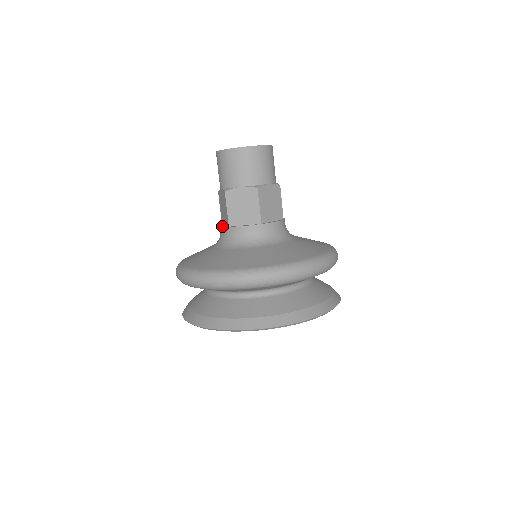
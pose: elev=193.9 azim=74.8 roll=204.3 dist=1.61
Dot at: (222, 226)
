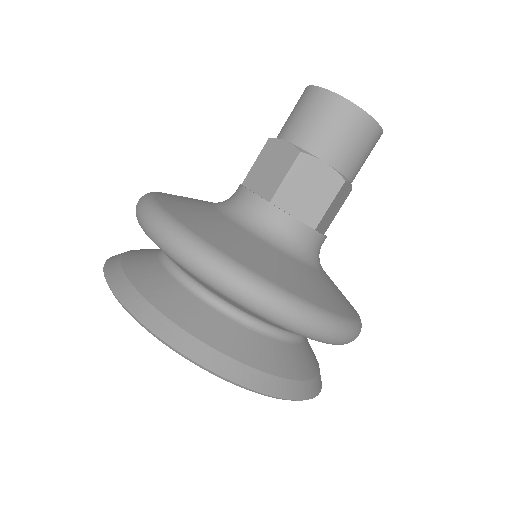
Dot at: occluded
